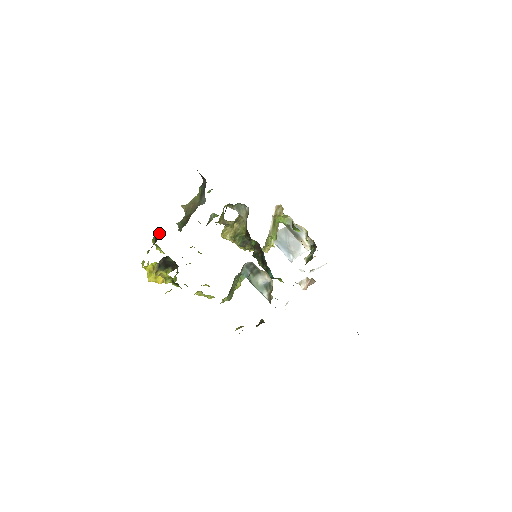
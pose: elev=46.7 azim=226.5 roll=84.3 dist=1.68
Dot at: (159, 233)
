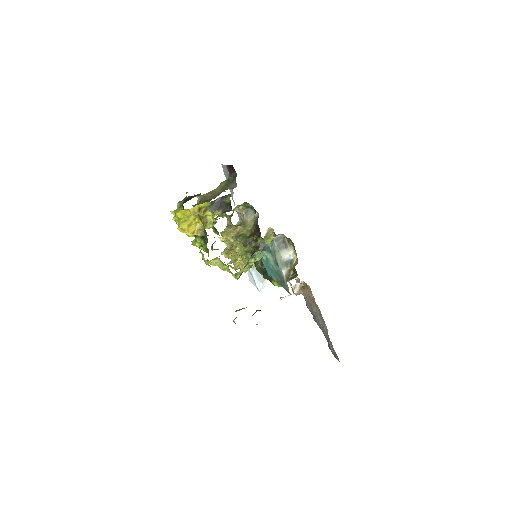
Dot at: occluded
